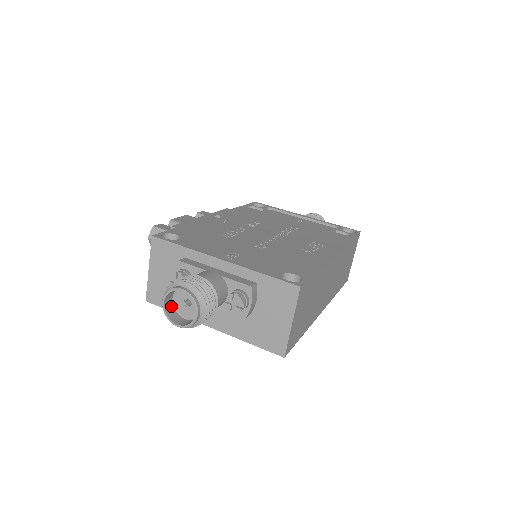
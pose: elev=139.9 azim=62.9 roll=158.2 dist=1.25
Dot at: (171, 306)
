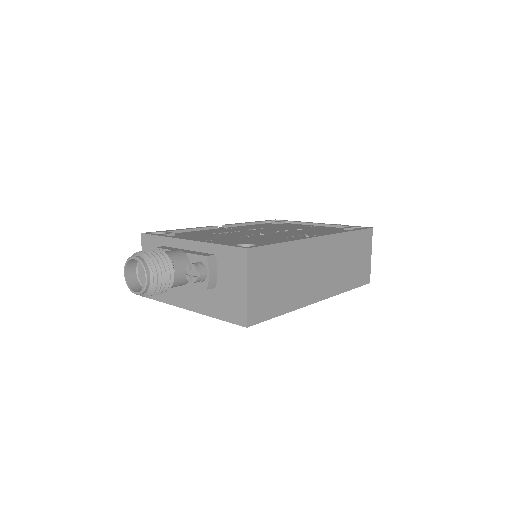
Dot at: (135, 279)
